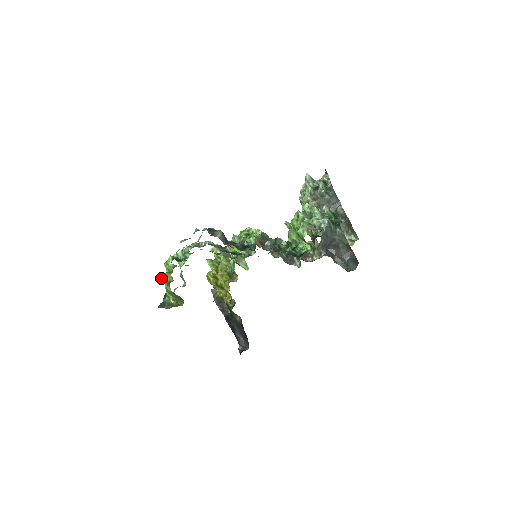
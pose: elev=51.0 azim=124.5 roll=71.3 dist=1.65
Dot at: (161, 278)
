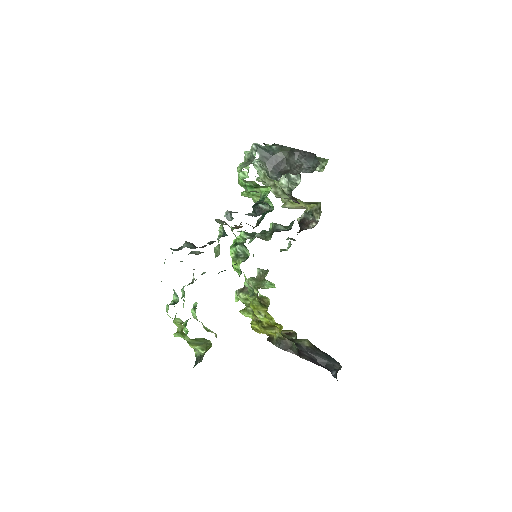
Dot at: (173, 334)
